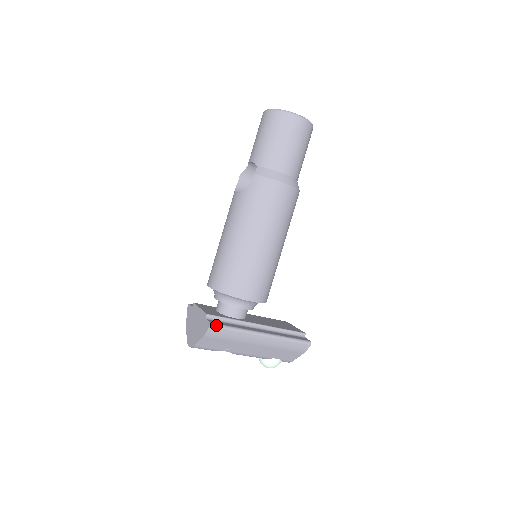
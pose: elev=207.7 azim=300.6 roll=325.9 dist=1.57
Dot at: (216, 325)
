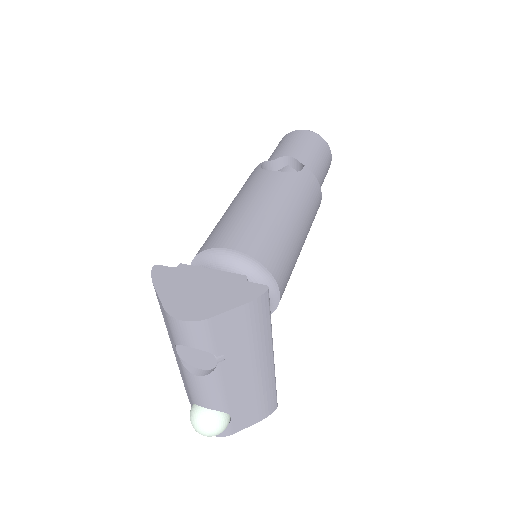
Dot at: occluded
